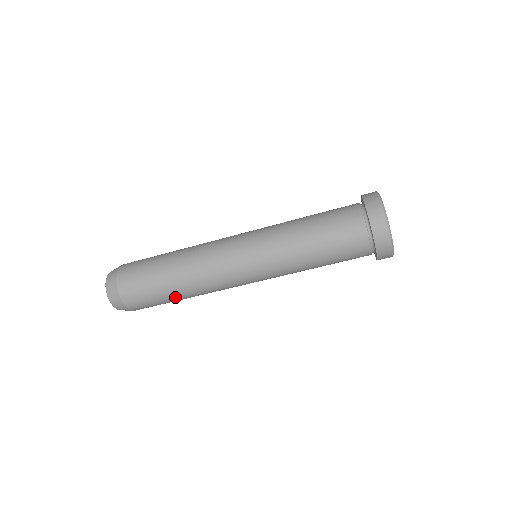
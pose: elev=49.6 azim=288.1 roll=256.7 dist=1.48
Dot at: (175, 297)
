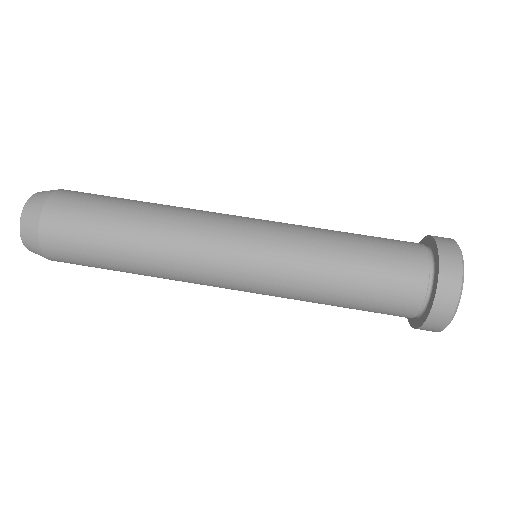
Dot at: (124, 215)
